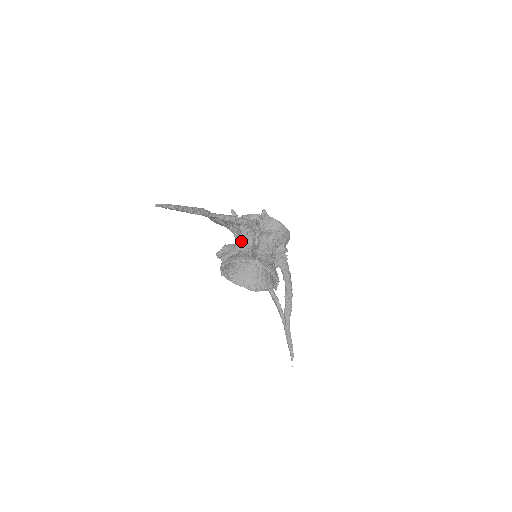
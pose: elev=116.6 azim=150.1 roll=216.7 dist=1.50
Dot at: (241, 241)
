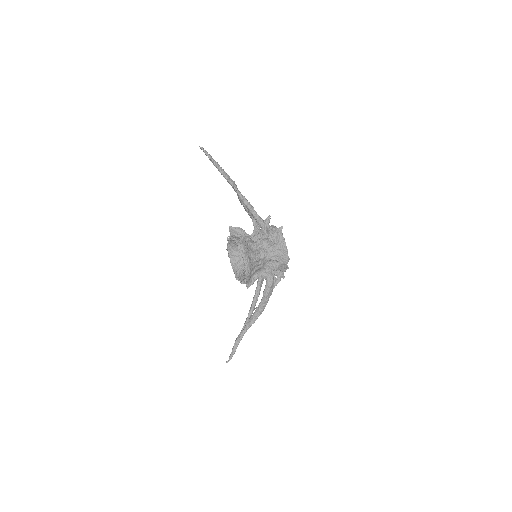
Dot at: occluded
